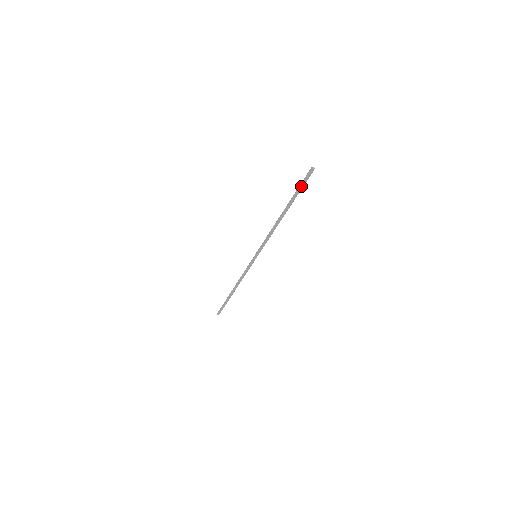
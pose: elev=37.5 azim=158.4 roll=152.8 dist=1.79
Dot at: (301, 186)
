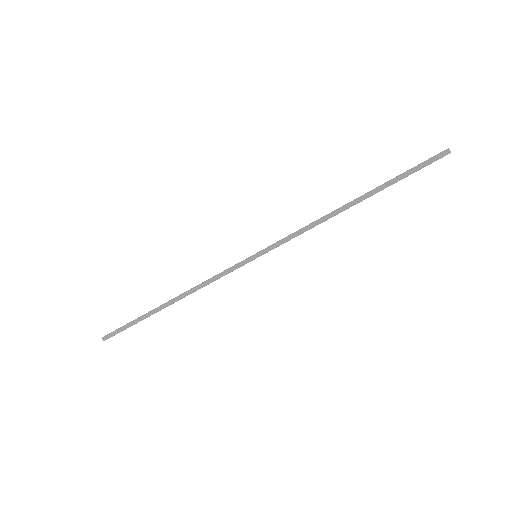
Dot at: (415, 171)
